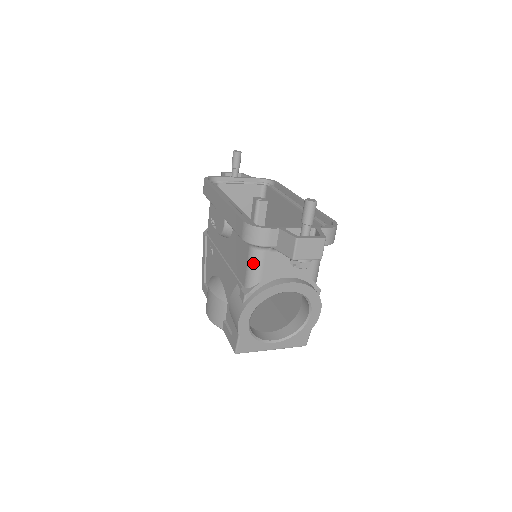
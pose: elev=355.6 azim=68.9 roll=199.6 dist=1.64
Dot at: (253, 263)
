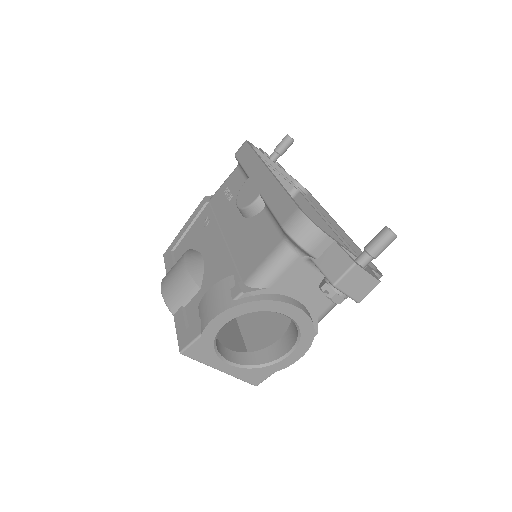
Dot at: (275, 261)
